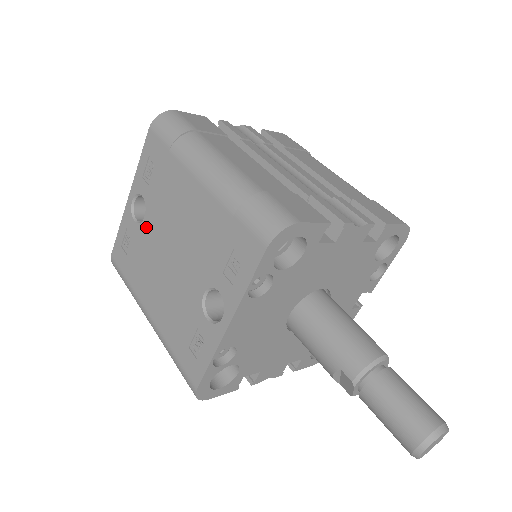
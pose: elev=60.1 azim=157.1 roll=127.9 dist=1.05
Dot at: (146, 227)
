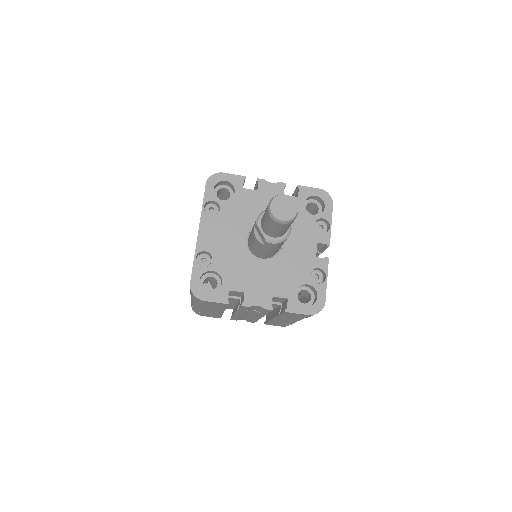
Dot at: occluded
